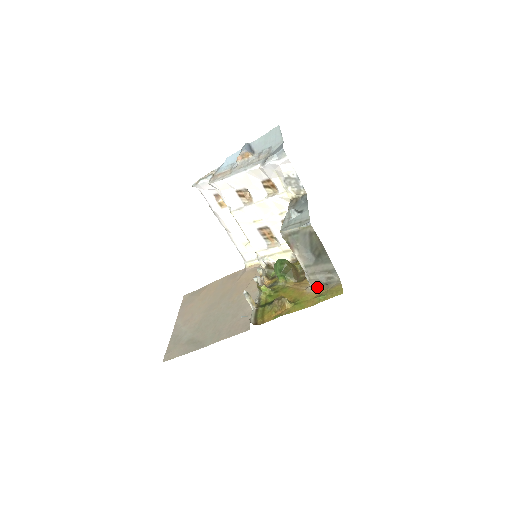
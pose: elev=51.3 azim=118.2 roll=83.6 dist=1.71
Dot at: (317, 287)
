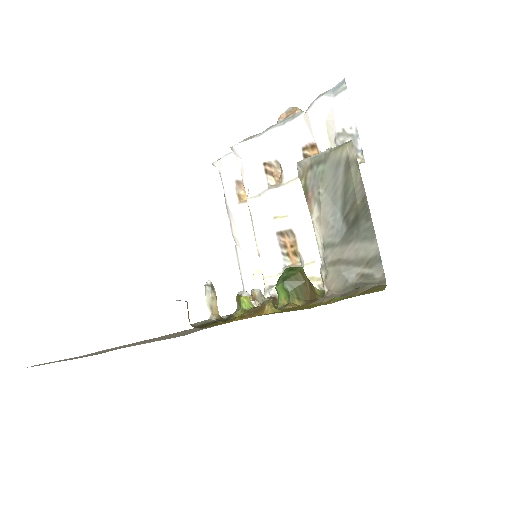
Dot at: (336, 294)
